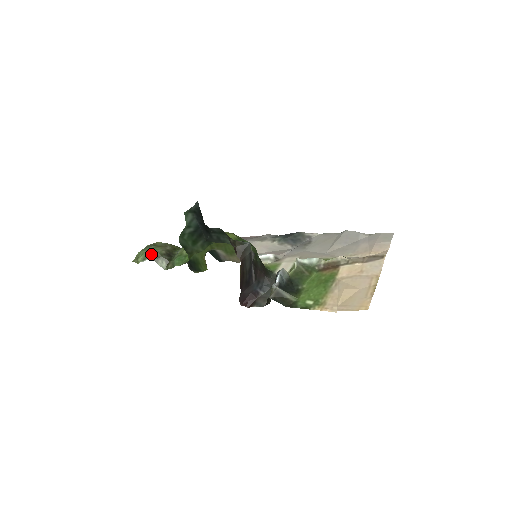
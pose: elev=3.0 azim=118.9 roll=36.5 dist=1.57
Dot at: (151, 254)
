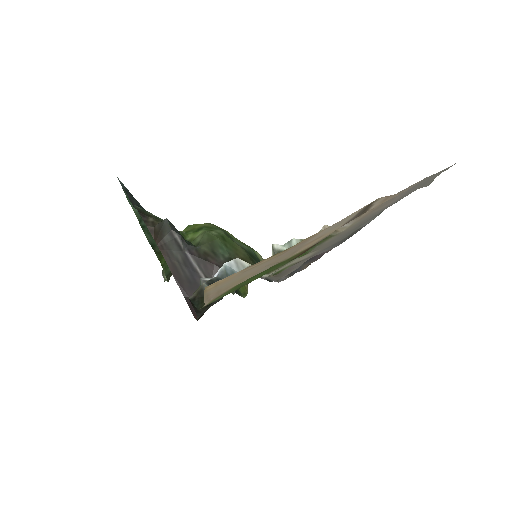
Dot at: occluded
